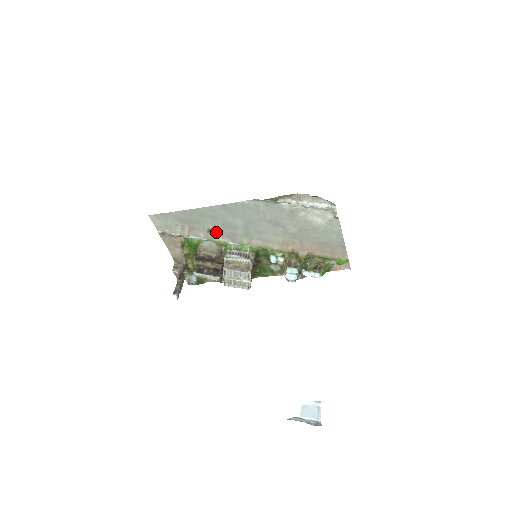
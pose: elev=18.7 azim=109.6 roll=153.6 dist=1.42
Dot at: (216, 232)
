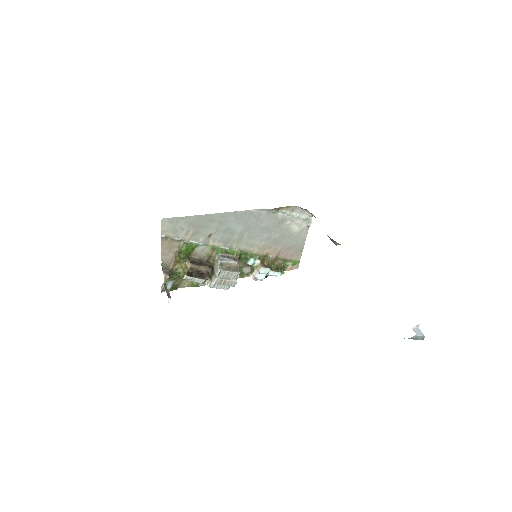
Dot at: (215, 237)
